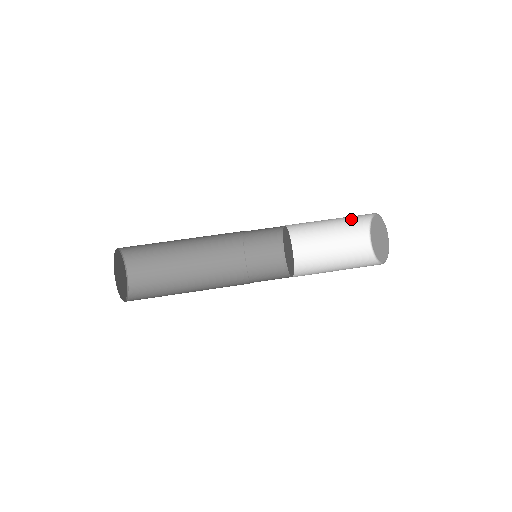
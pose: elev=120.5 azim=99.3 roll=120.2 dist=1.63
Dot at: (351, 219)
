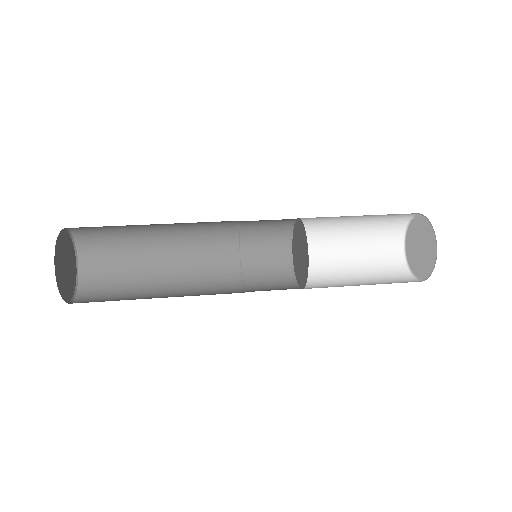
Dot at: (380, 265)
